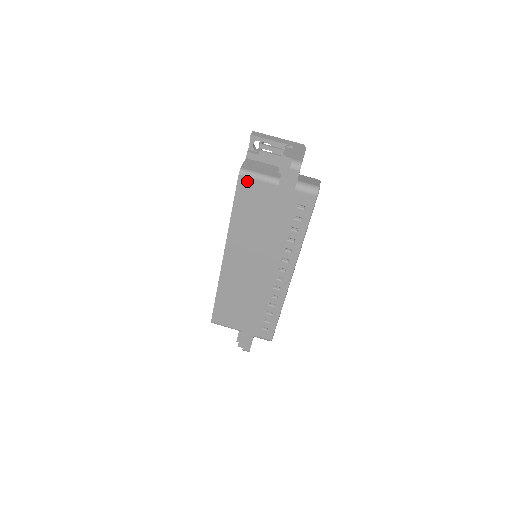
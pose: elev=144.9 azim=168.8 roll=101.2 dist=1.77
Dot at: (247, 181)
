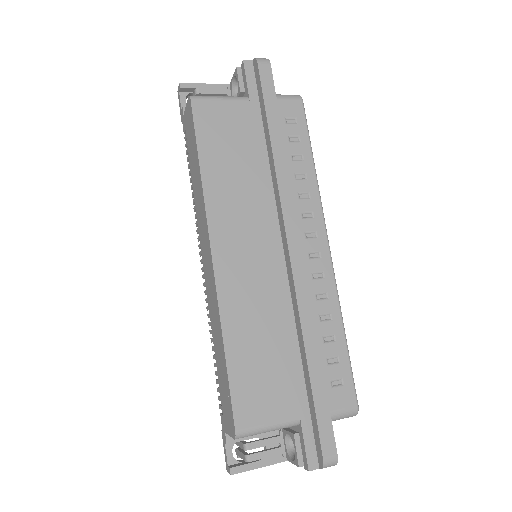
Dot at: (206, 106)
